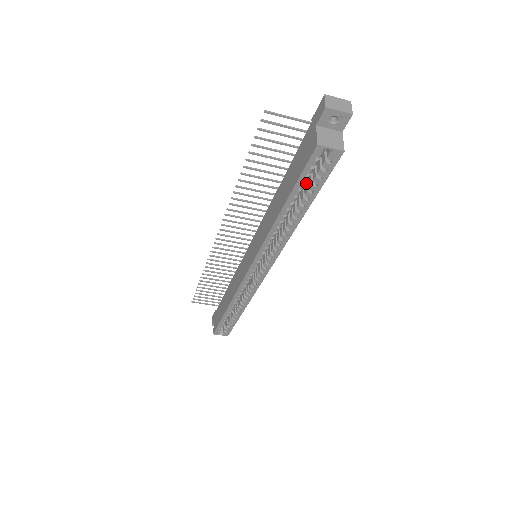
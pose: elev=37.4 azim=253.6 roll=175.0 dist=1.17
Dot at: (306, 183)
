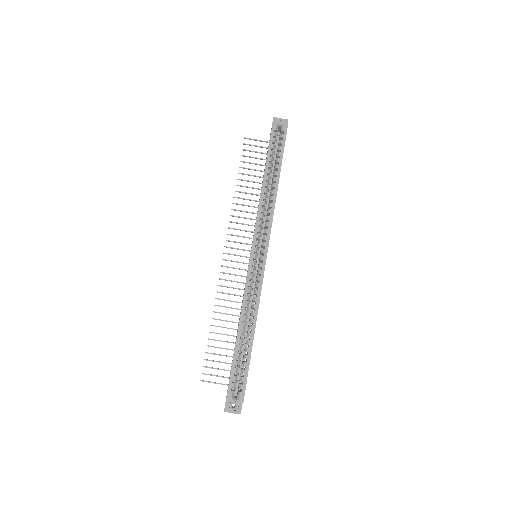
Dot at: (275, 161)
